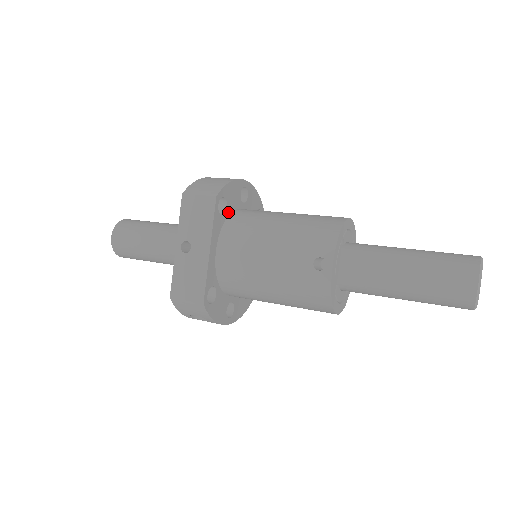
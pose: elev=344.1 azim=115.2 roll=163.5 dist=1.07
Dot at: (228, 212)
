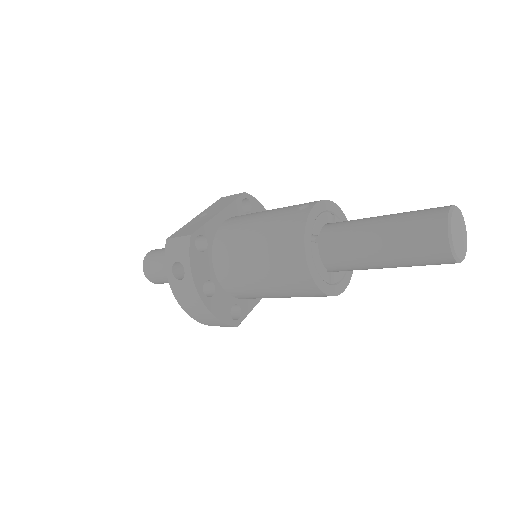
Dot at: occluded
